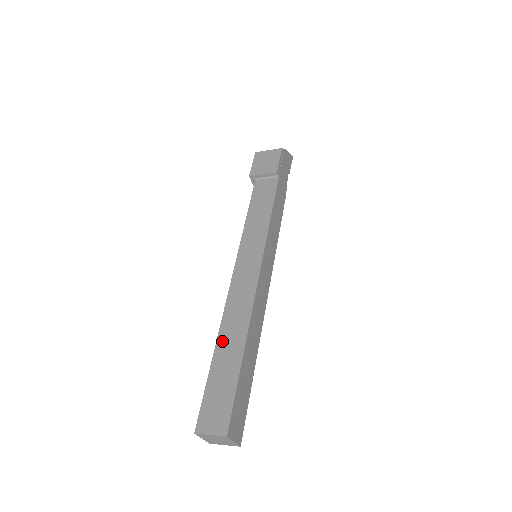
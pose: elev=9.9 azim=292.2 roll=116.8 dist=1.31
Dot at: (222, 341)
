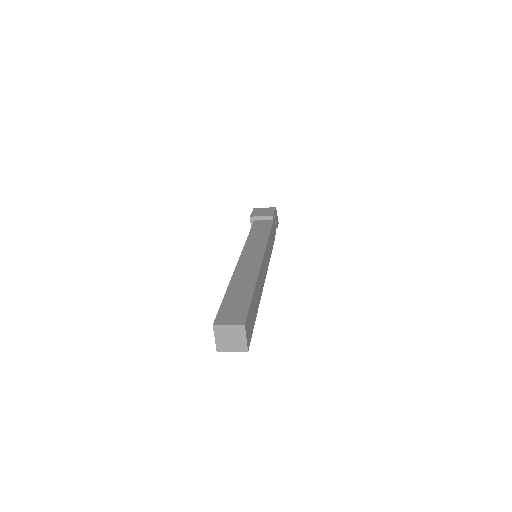
Dot at: (234, 283)
